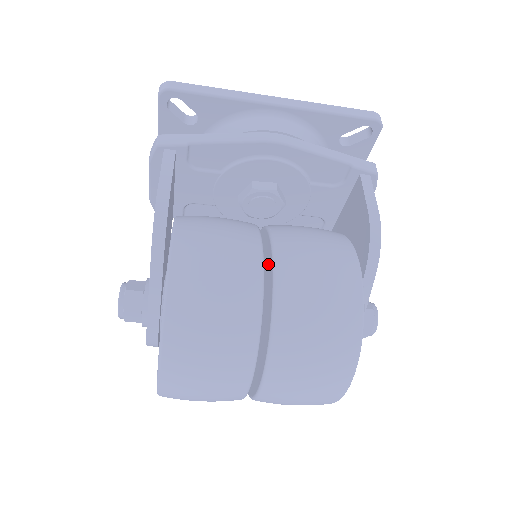
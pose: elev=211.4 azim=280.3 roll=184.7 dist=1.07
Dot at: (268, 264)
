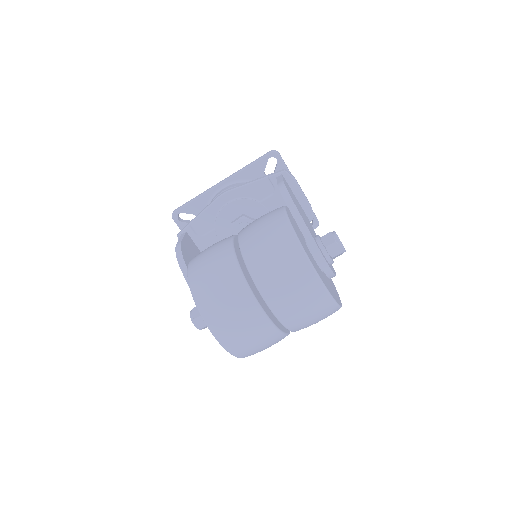
Dot at: occluded
